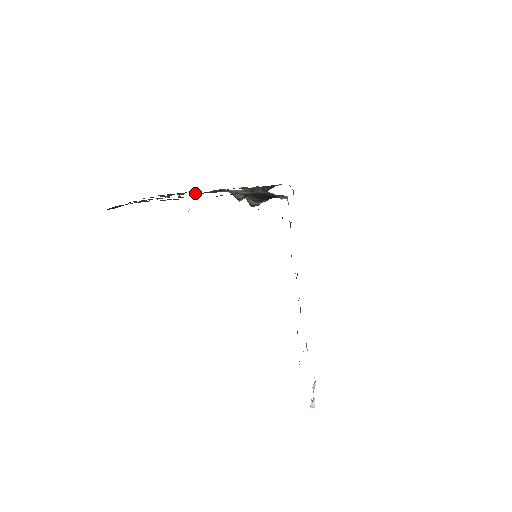
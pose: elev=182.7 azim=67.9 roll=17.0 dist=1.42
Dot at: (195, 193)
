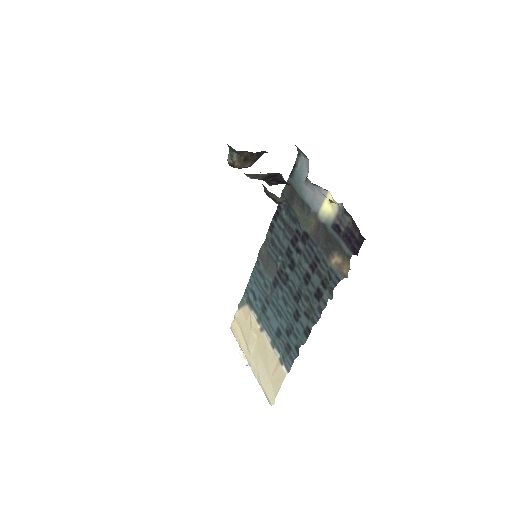
Dot at: occluded
